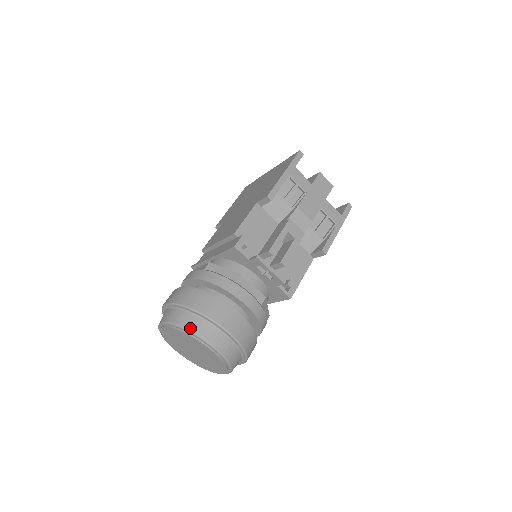
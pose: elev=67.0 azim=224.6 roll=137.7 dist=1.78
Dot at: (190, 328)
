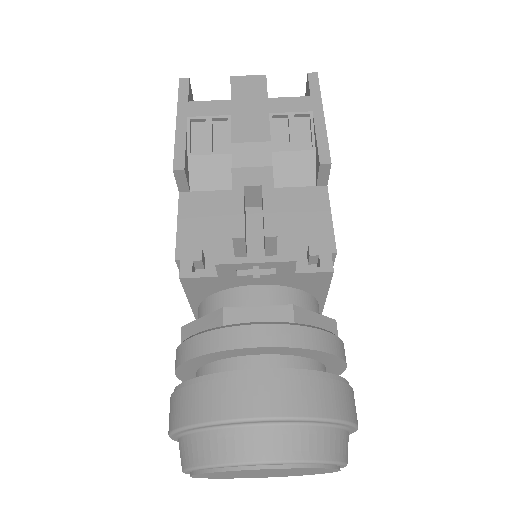
Dot at: (207, 460)
